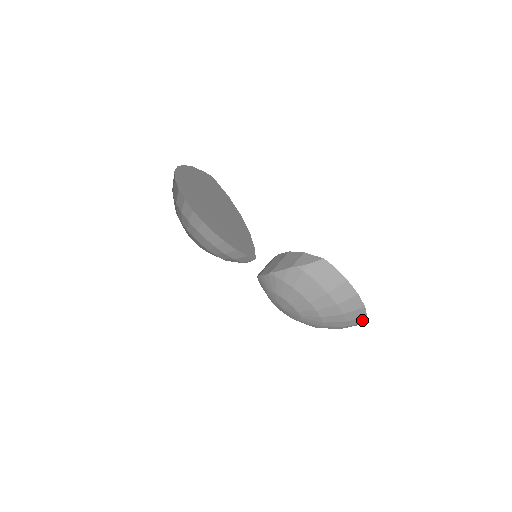
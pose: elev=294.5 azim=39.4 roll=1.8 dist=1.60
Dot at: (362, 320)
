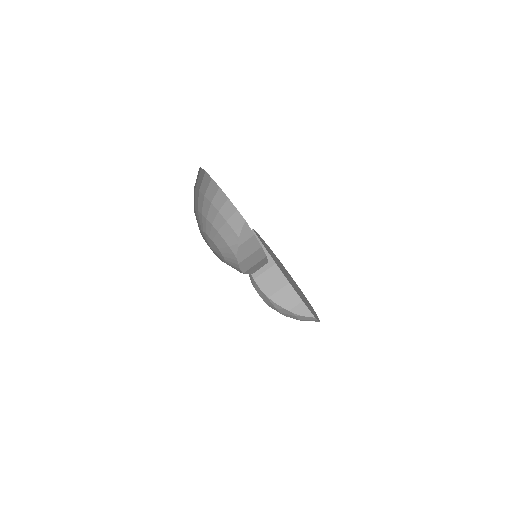
Dot at: occluded
